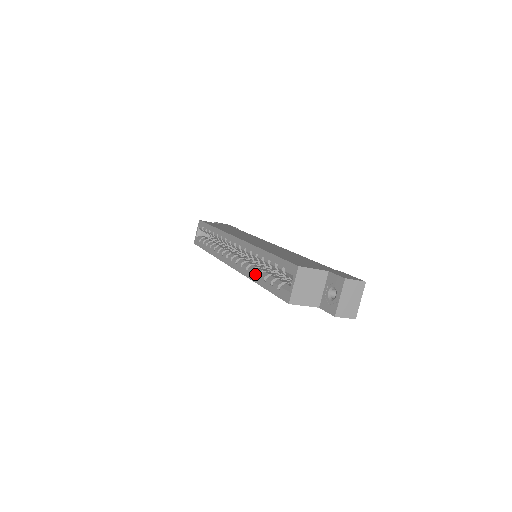
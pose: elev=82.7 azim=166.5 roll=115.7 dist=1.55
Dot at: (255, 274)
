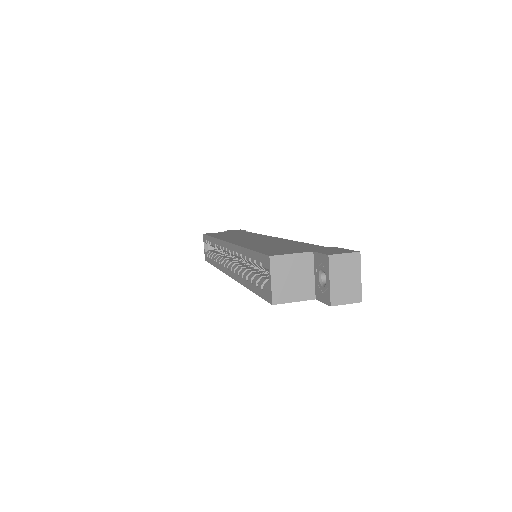
Dot at: (244, 278)
